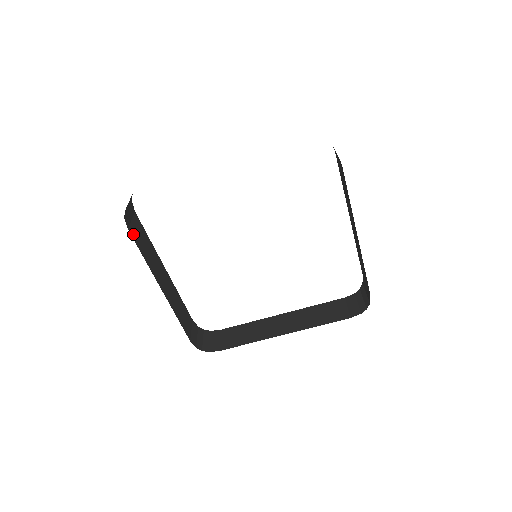
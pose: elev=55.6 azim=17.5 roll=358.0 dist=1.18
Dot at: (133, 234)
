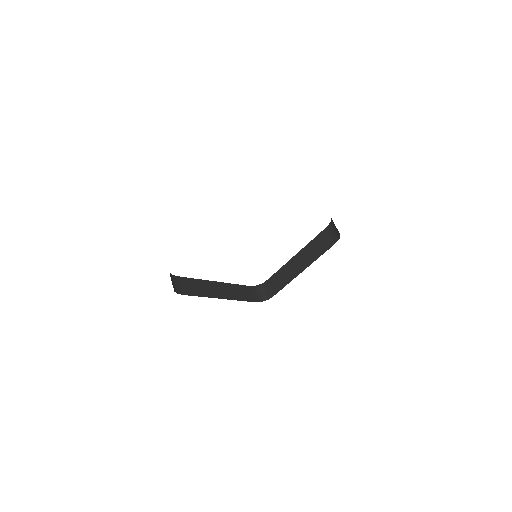
Dot at: occluded
